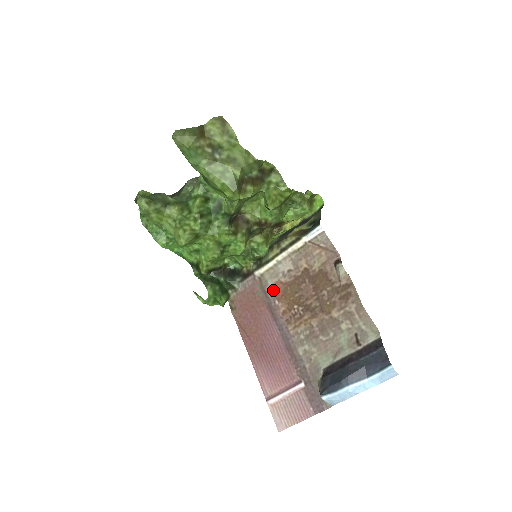
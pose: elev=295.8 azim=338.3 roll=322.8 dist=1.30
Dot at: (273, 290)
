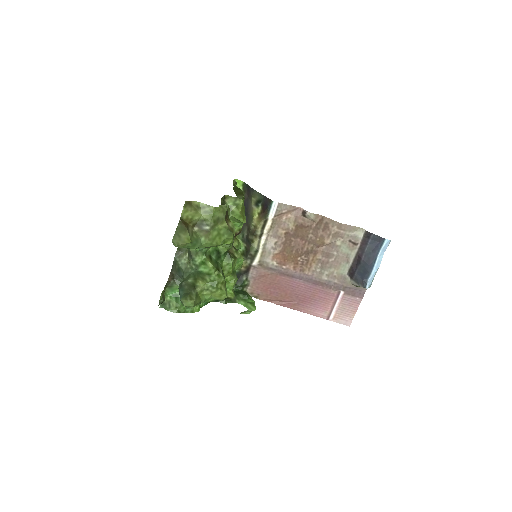
Dot at: (275, 263)
